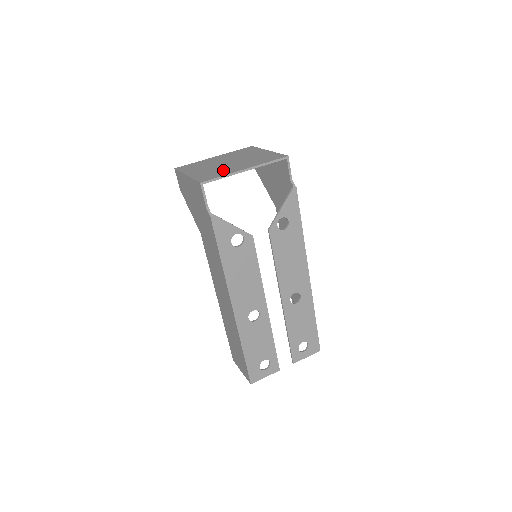
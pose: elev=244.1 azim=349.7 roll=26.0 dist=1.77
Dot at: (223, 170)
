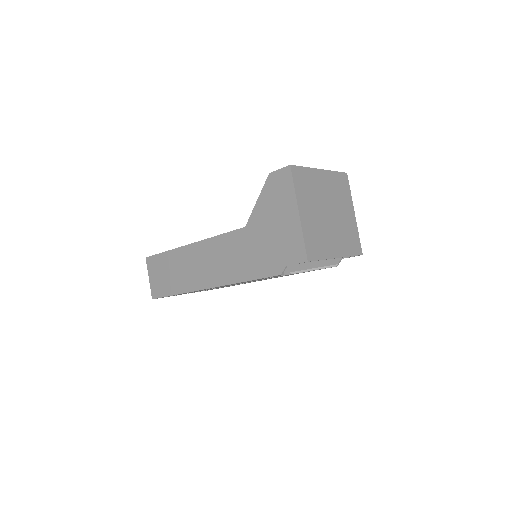
Dot at: (325, 240)
